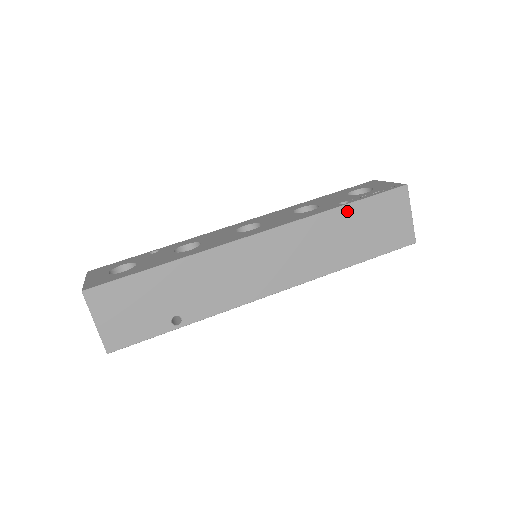
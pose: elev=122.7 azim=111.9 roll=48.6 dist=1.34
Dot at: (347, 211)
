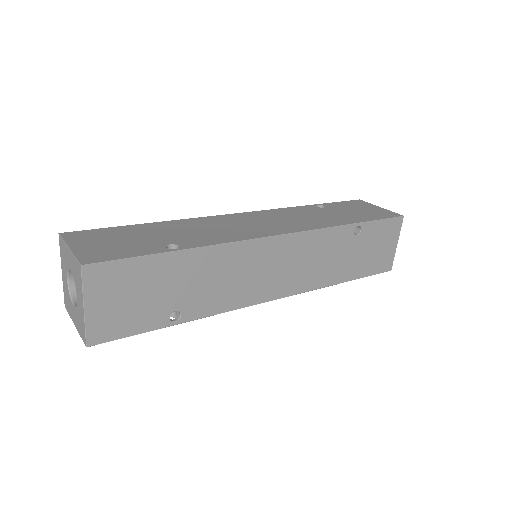
Dot at: occluded
